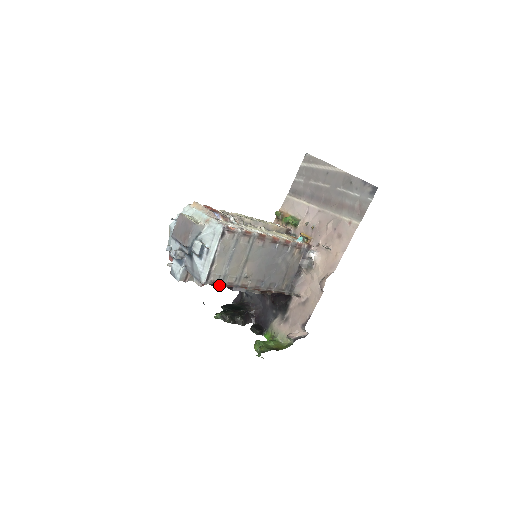
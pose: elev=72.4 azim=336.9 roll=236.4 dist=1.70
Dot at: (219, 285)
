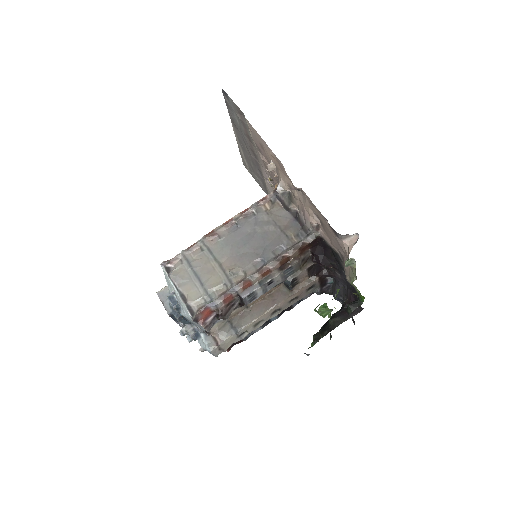
Dot at: (212, 306)
